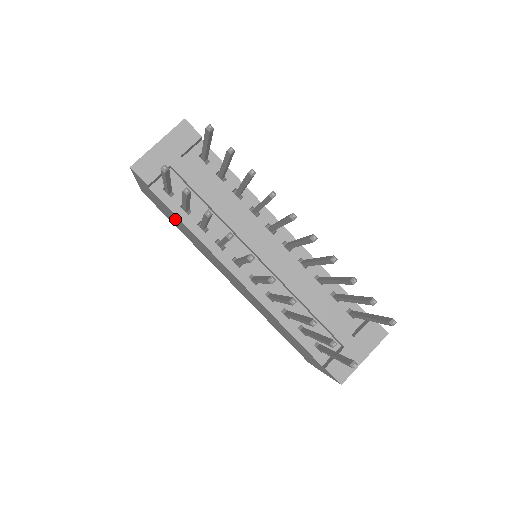
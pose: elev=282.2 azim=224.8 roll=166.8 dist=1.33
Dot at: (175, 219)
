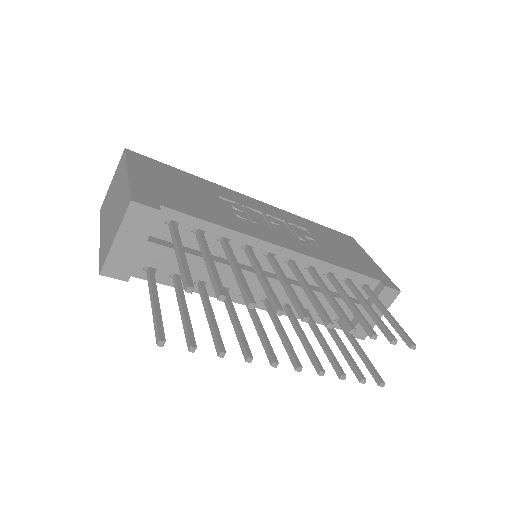
Dot at: occluded
